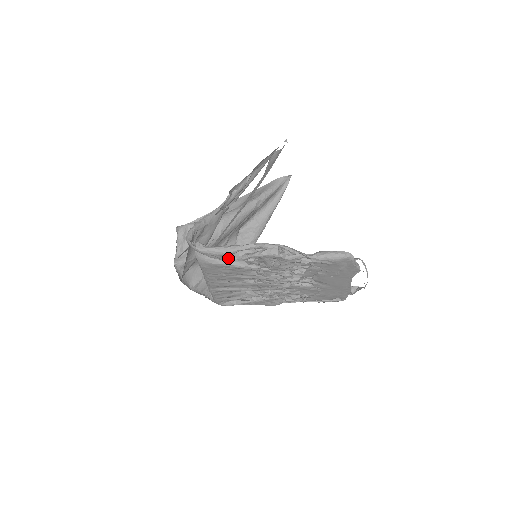
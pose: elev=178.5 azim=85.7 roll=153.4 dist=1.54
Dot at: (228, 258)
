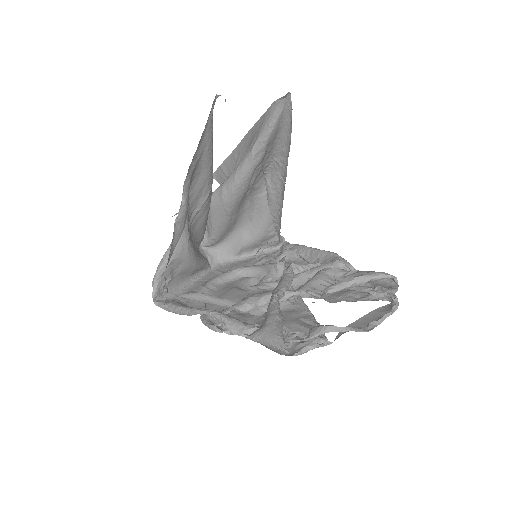
Dot at: occluded
